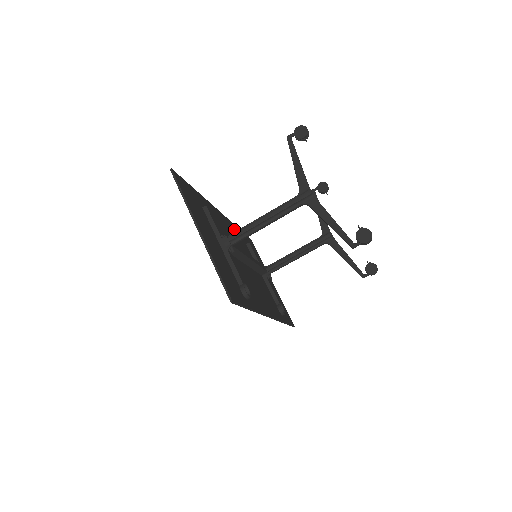
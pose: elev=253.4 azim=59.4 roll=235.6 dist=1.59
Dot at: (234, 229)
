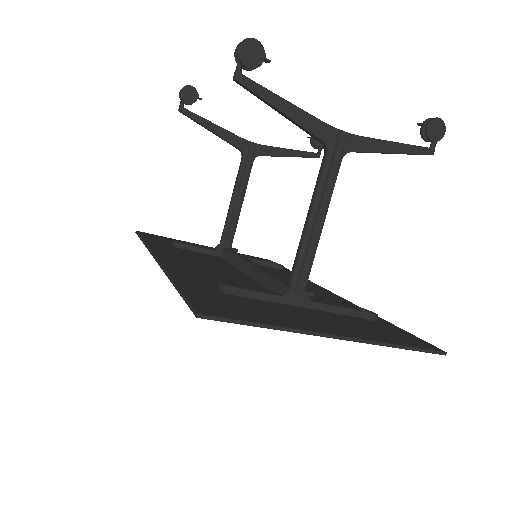
Dot at: (165, 251)
